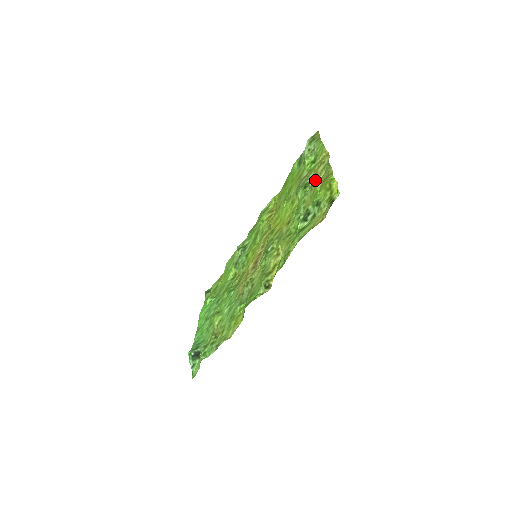
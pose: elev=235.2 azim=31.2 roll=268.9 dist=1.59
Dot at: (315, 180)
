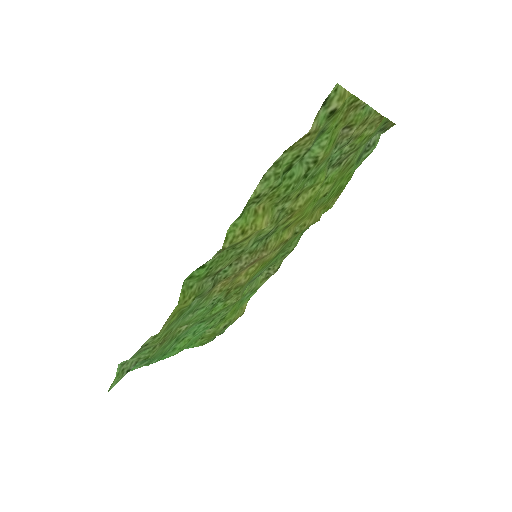
Dot at: (348, 139)
